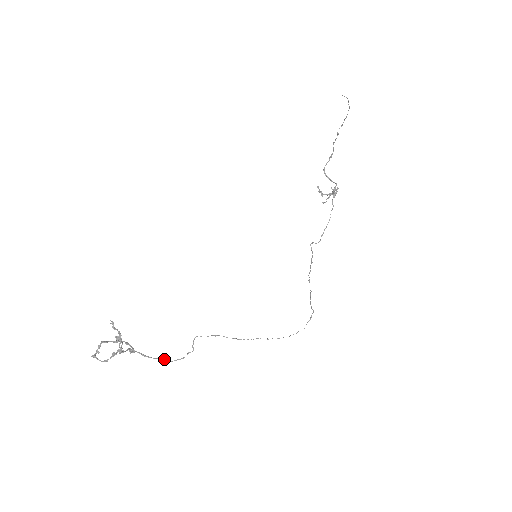
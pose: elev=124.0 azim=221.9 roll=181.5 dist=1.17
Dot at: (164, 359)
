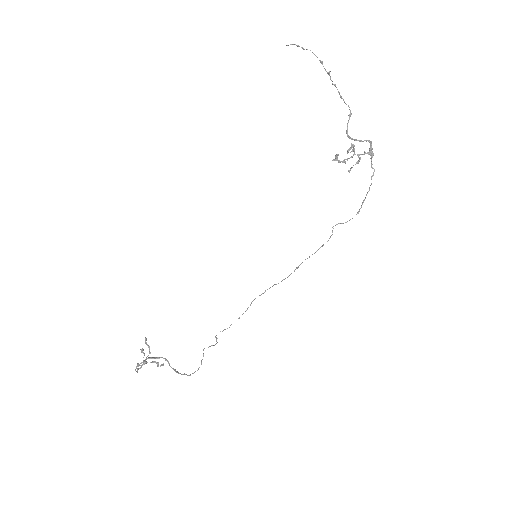
Dot at: (184, 374)
